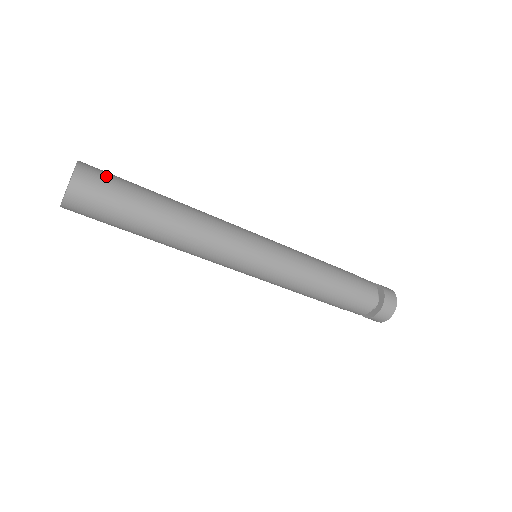
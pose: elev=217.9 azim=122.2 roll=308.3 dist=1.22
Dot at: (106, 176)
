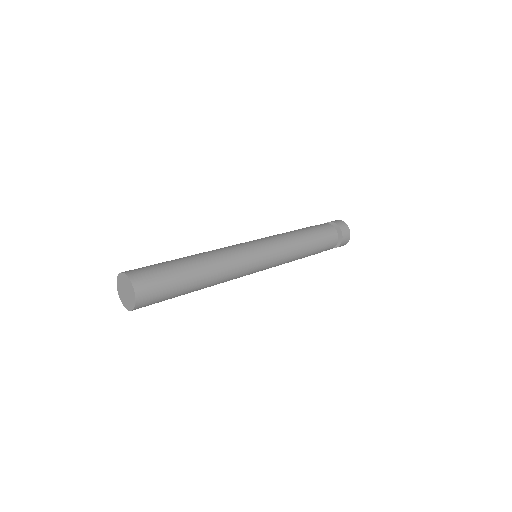
Dot at: (156, 299)
